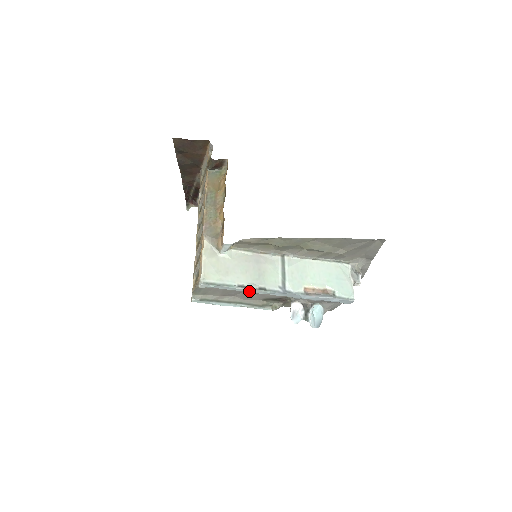
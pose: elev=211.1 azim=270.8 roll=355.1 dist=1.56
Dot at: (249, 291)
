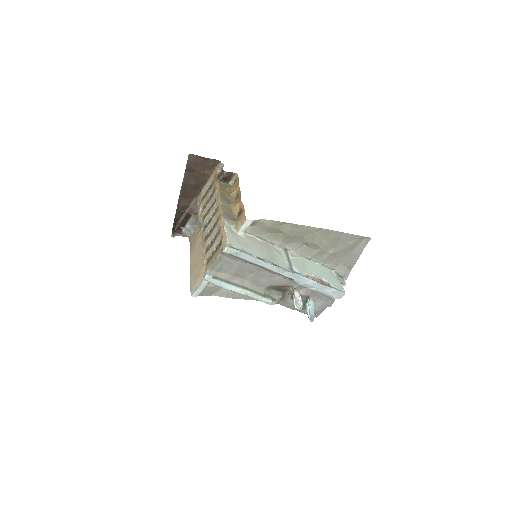
Dot at: (265, 265)
